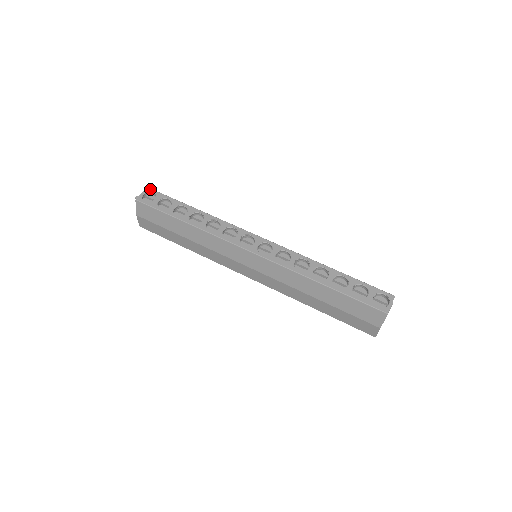
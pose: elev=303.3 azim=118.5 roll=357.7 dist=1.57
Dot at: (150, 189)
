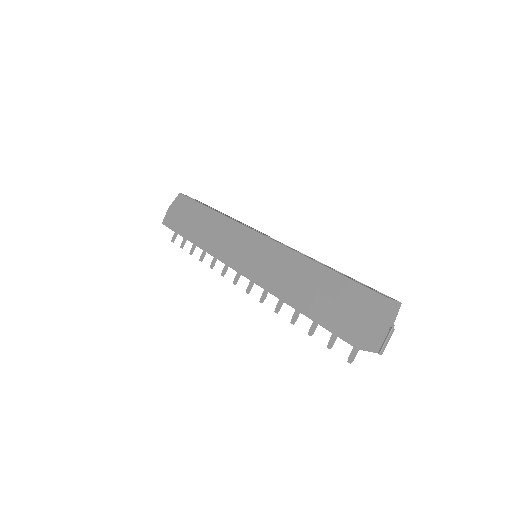
Dot at: occluded
